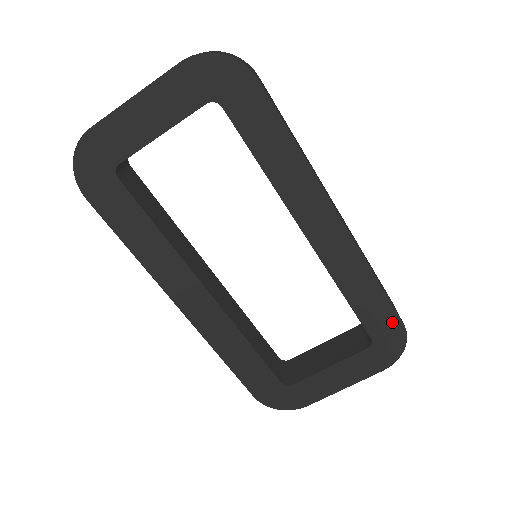
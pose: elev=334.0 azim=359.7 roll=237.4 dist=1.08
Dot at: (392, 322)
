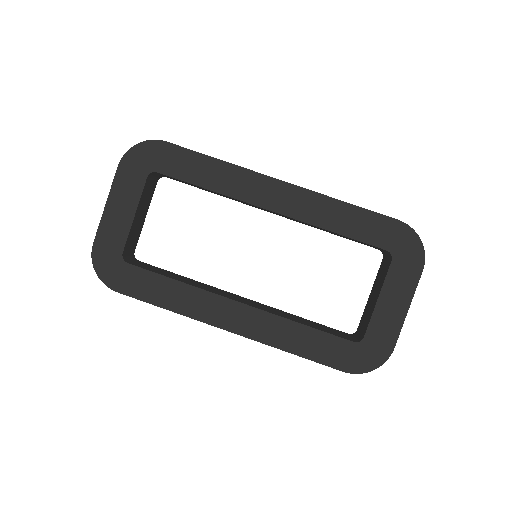
Dot at: (389, 225)
